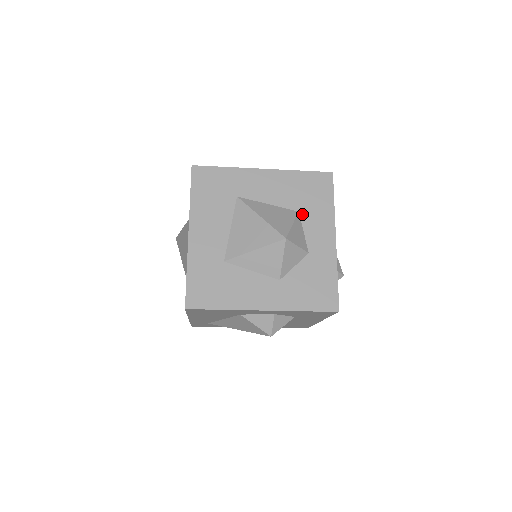
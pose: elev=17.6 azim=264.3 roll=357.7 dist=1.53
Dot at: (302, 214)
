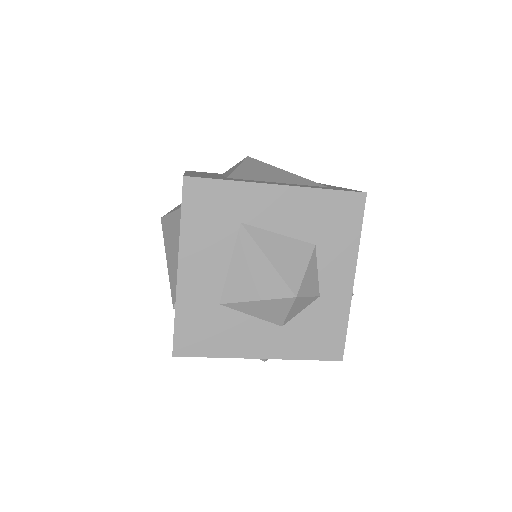
Dot at: (319, 248)
